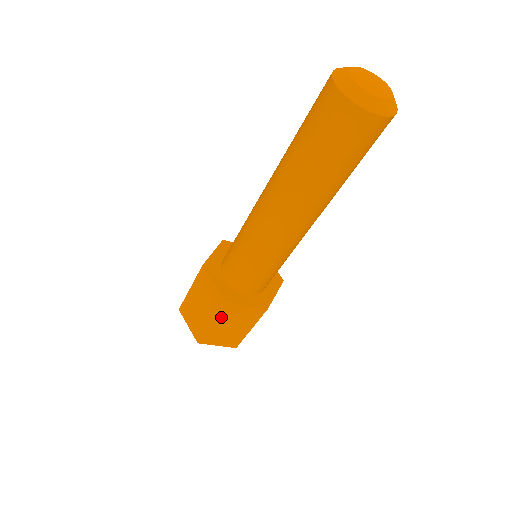
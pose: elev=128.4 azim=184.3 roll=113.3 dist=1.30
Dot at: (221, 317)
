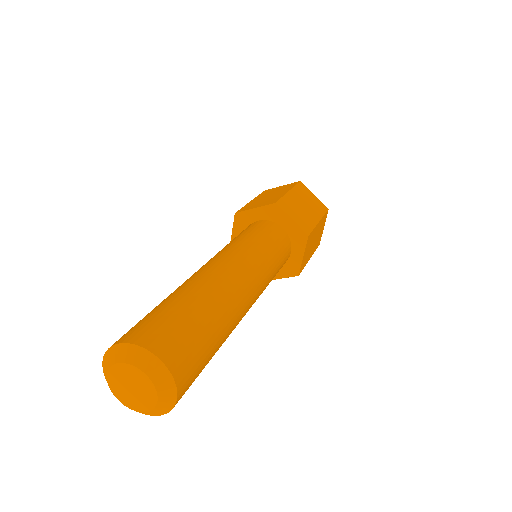
Dot at: occluded
